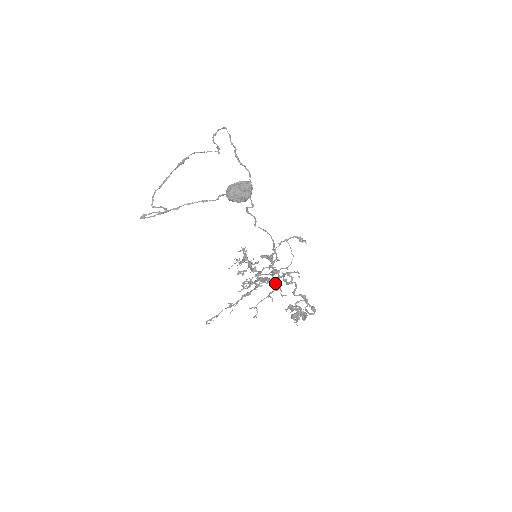
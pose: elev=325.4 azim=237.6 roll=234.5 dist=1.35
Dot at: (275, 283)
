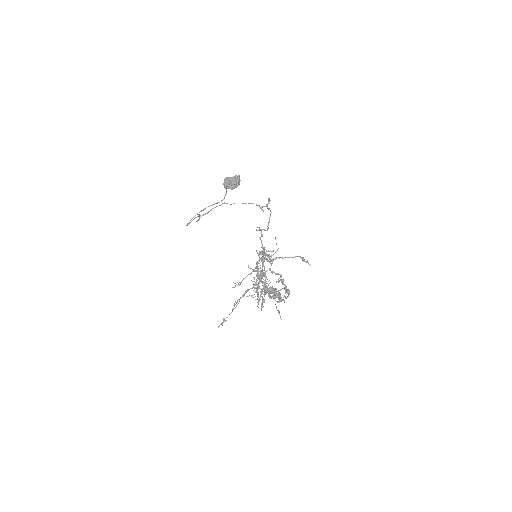
Dot at: occluded
